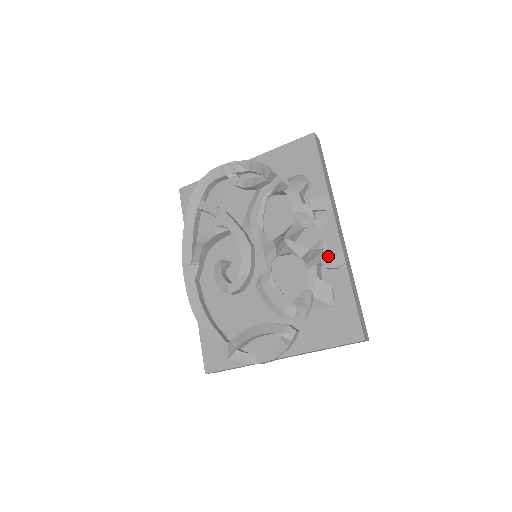
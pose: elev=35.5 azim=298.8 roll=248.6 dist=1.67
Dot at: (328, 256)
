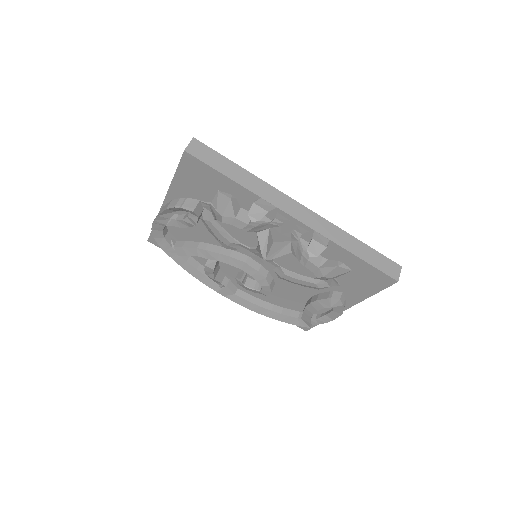
Dot at: (310, 245)
